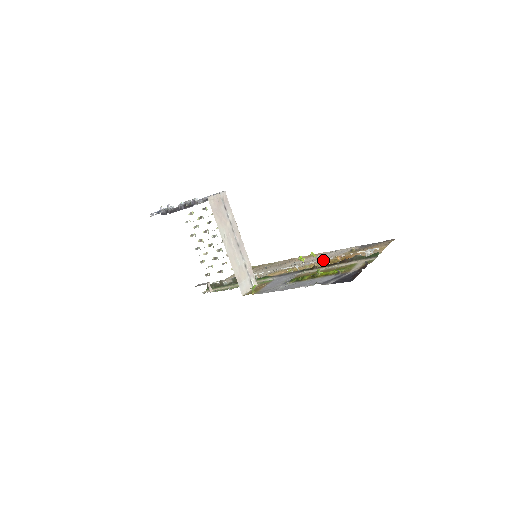
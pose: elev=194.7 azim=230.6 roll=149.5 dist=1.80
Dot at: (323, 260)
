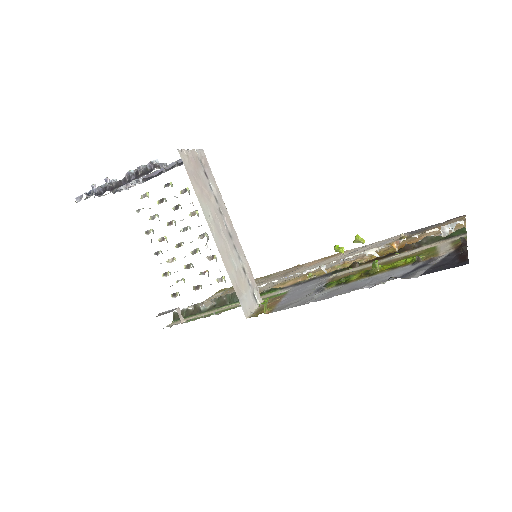
Dot at: (368, 251)
